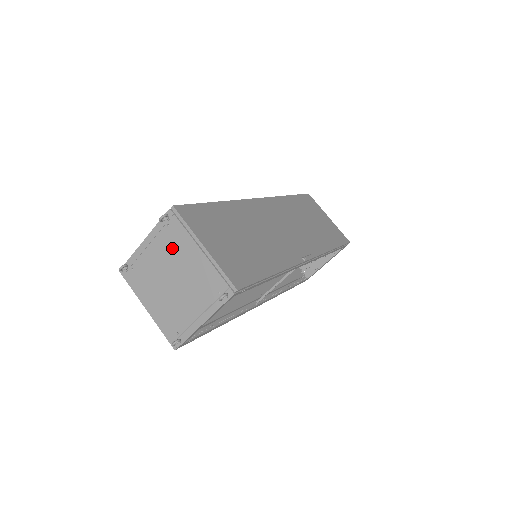
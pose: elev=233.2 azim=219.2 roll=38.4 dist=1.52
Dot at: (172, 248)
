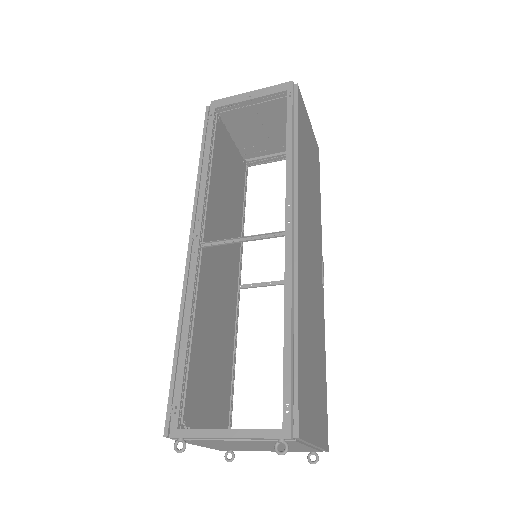
Dot at: (270, 444)
